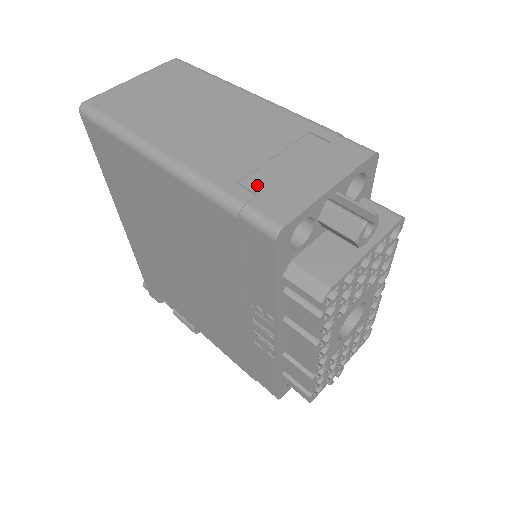
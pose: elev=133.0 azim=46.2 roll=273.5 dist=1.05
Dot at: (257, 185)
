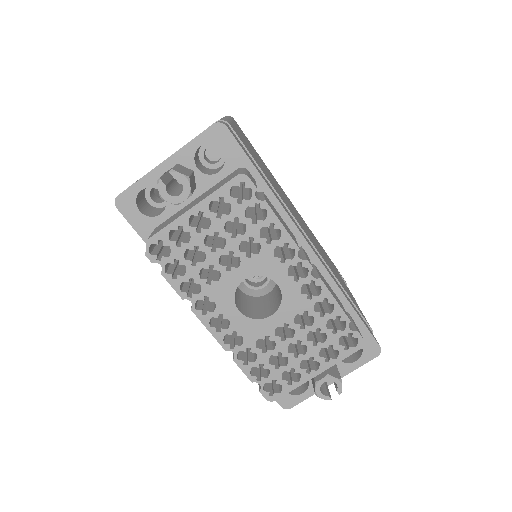
Dot at: occluded
